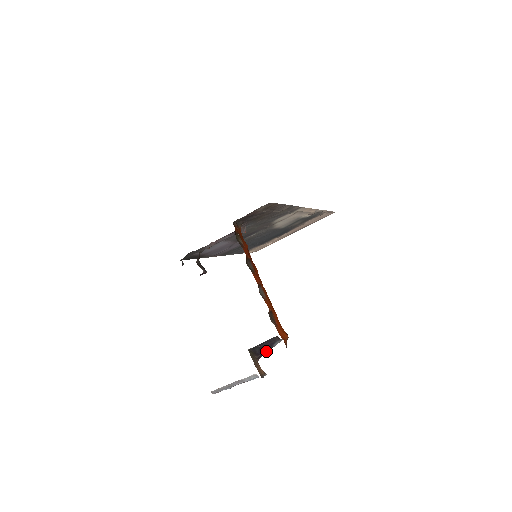
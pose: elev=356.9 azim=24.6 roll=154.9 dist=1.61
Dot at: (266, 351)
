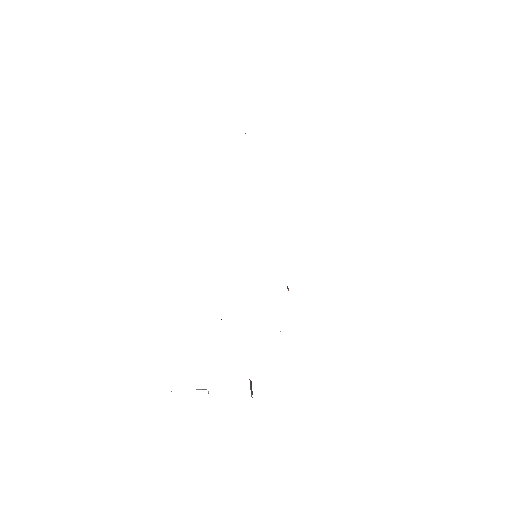
Dot at: occluded
